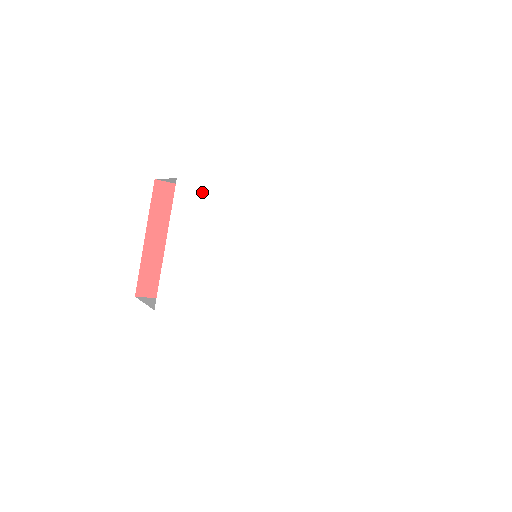
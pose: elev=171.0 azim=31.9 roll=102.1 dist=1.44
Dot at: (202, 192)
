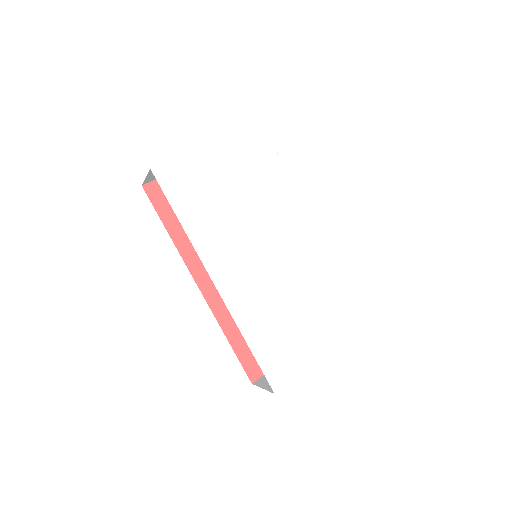
Dot at: (267, 147)
